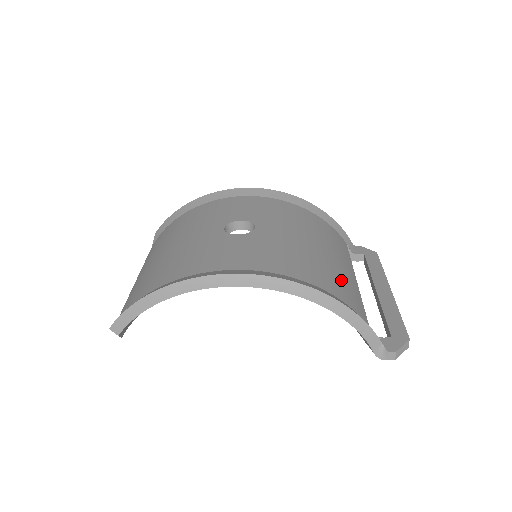
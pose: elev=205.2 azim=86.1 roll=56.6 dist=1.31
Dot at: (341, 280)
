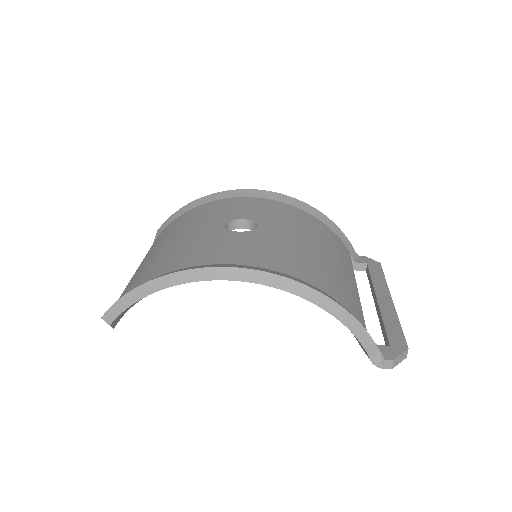
Dot at: (341, 284)
